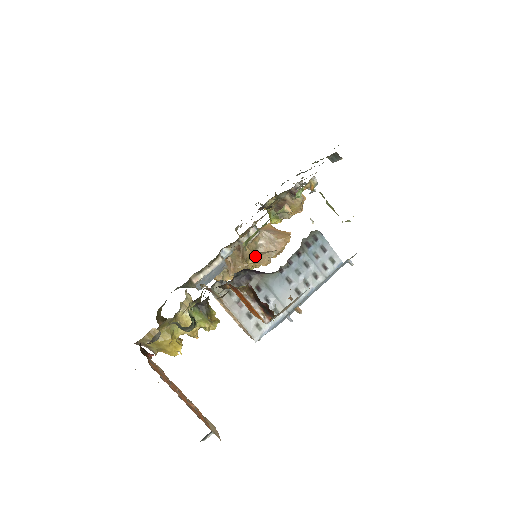
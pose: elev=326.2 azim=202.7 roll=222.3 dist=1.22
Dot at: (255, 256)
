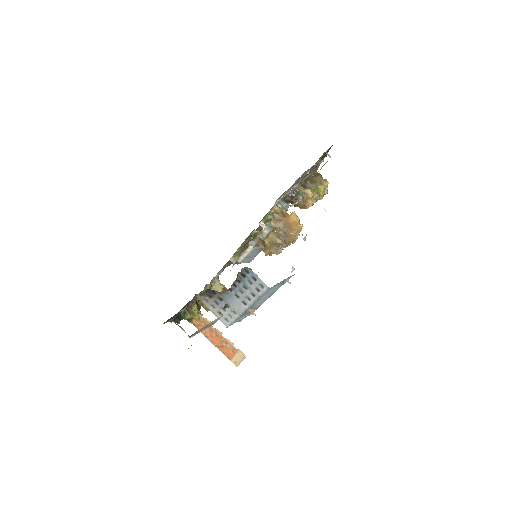
Dot at: (267, 249)
